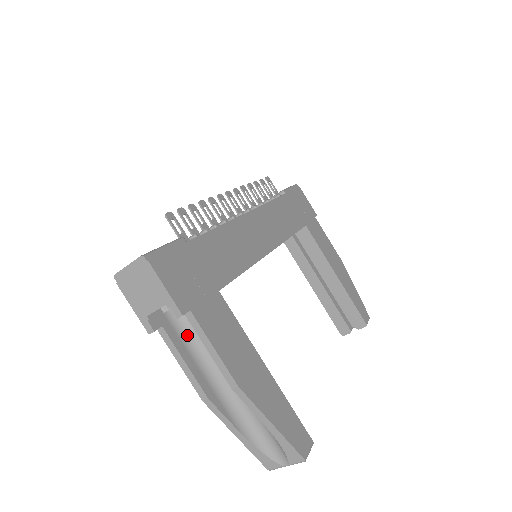
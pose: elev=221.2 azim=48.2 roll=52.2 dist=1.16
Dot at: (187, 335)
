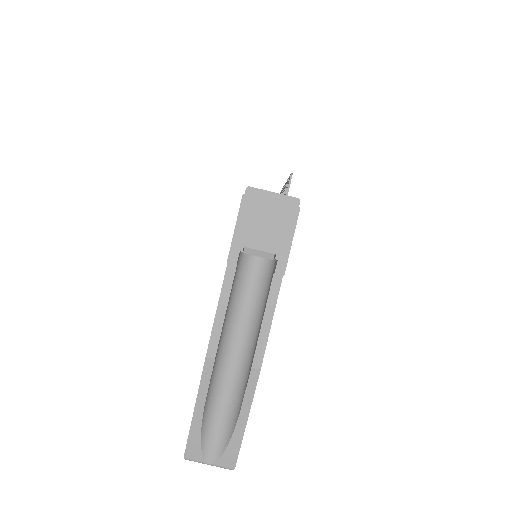
Dot at: (236, 287)
